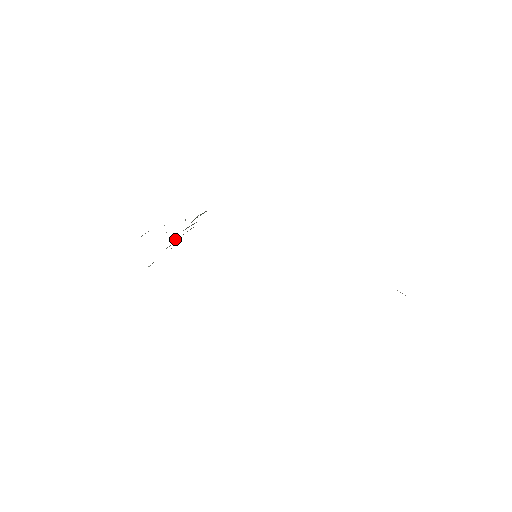
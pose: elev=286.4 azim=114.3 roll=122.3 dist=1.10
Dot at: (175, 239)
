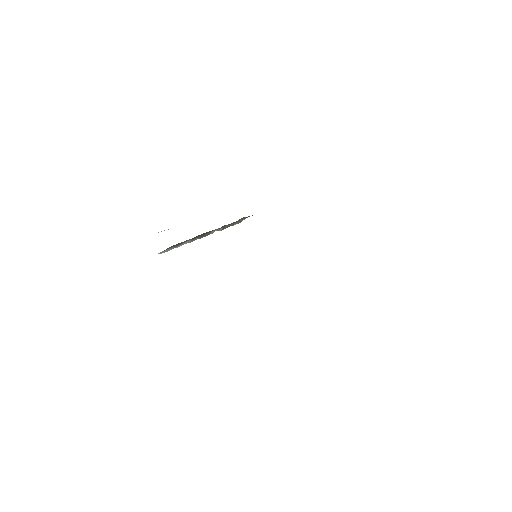
Dot at: occluded
